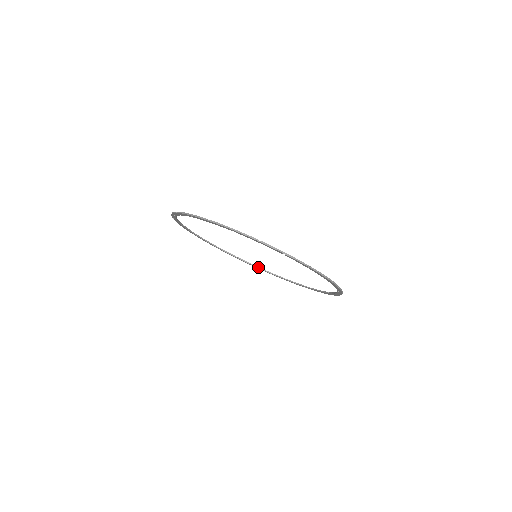
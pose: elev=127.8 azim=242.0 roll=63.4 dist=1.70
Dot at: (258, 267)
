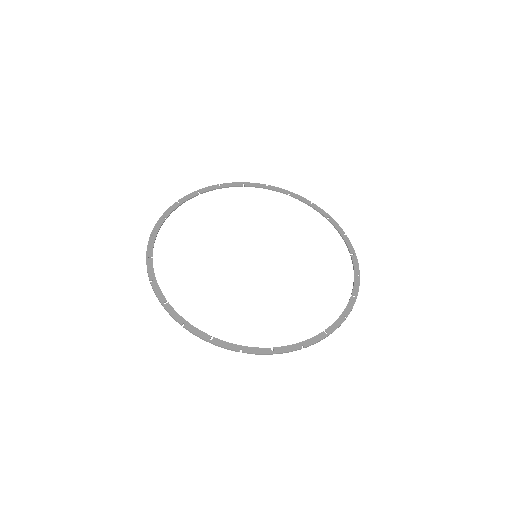
Dot at: (313, 208)
